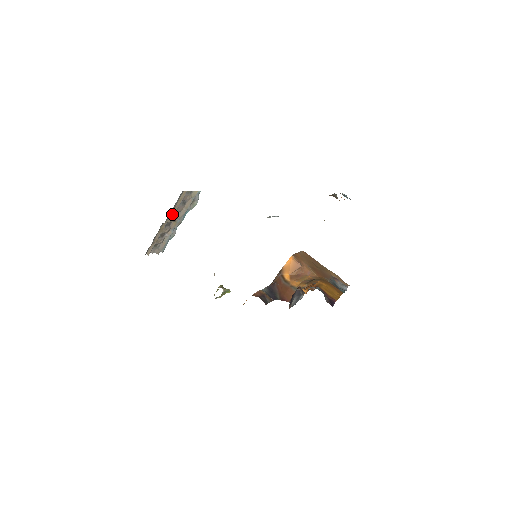
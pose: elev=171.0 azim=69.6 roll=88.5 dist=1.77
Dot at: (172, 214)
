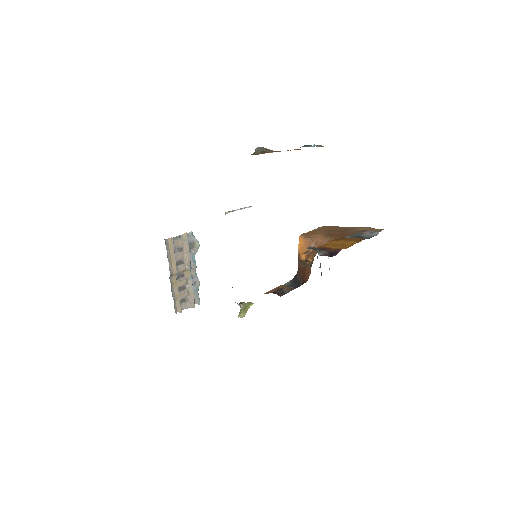
Dot at: (173, 265)
